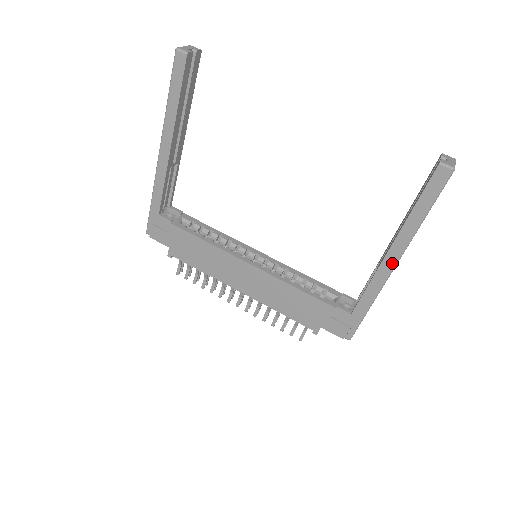
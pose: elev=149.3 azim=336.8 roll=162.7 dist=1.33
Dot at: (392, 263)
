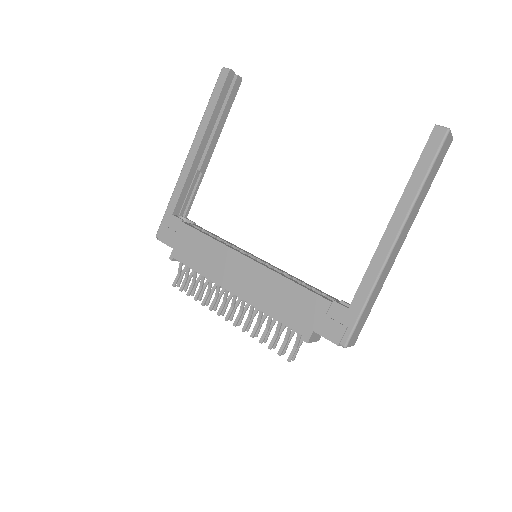
Dot at: (393, 237)
